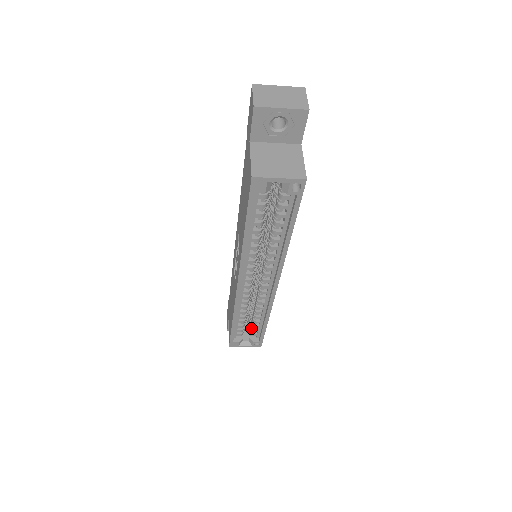
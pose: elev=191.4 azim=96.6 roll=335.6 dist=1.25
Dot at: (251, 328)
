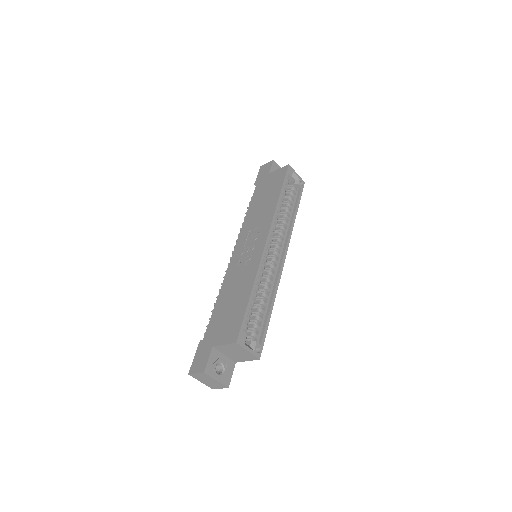
Dot at: (254, 324)
